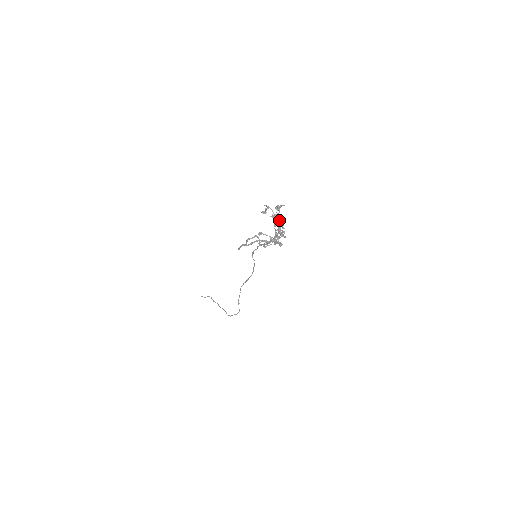
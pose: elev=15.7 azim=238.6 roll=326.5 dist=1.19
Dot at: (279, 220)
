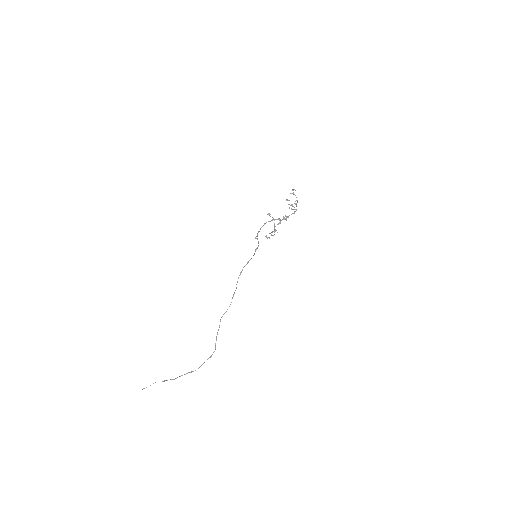
Dot at: occluded
